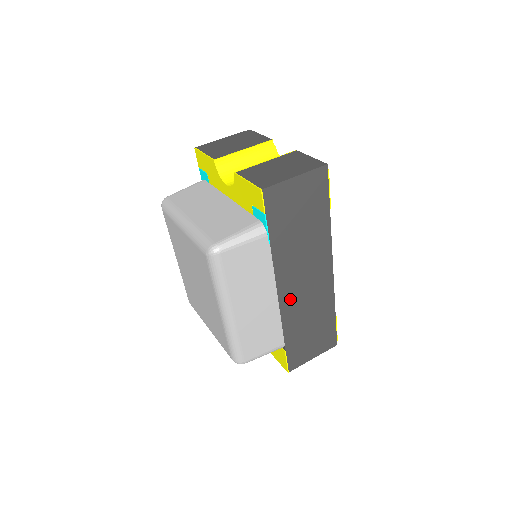
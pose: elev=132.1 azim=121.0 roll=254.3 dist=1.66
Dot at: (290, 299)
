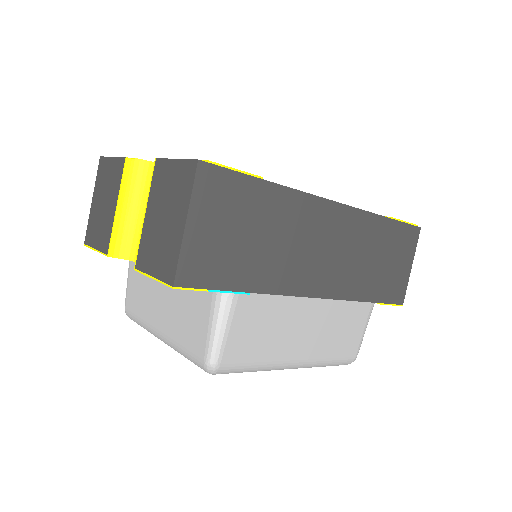
Dot at: (332, 281)
